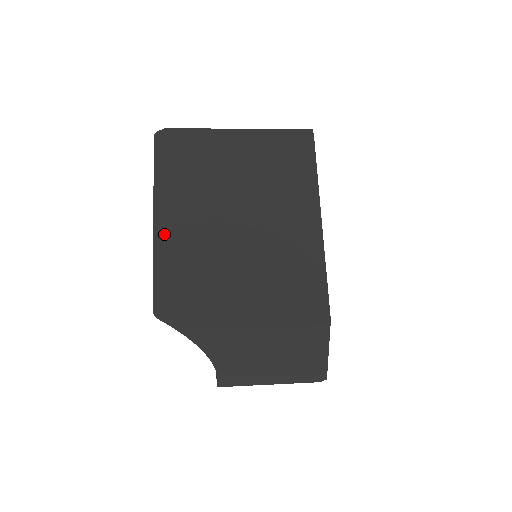
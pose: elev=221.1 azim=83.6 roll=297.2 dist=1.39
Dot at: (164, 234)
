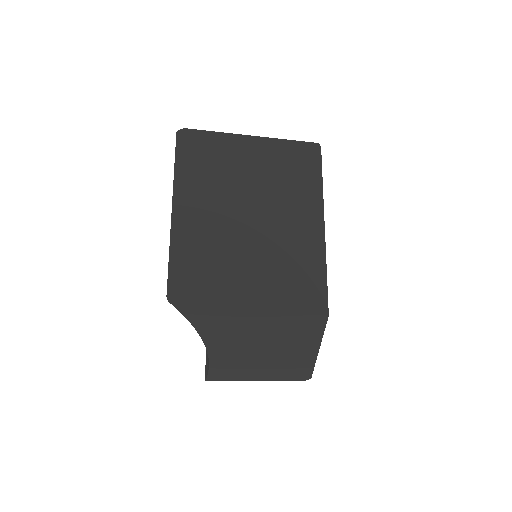
Dot at: (181, 224)
